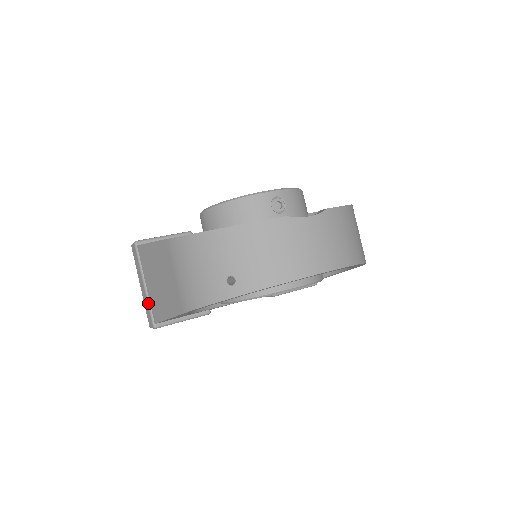
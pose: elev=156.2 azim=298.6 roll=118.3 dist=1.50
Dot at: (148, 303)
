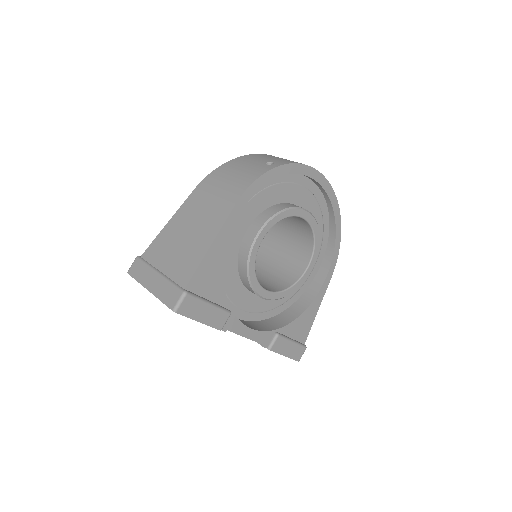
Dot at: (169, 280)
